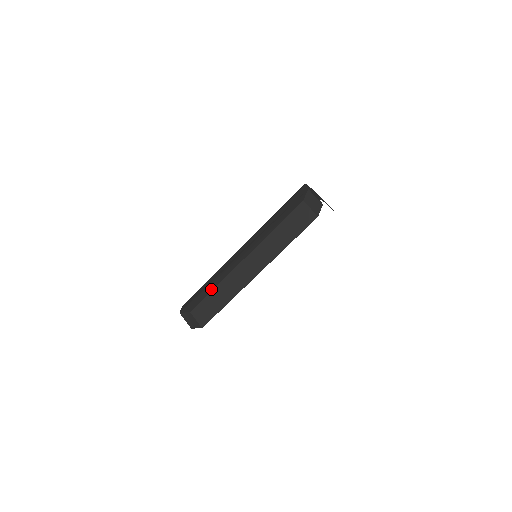
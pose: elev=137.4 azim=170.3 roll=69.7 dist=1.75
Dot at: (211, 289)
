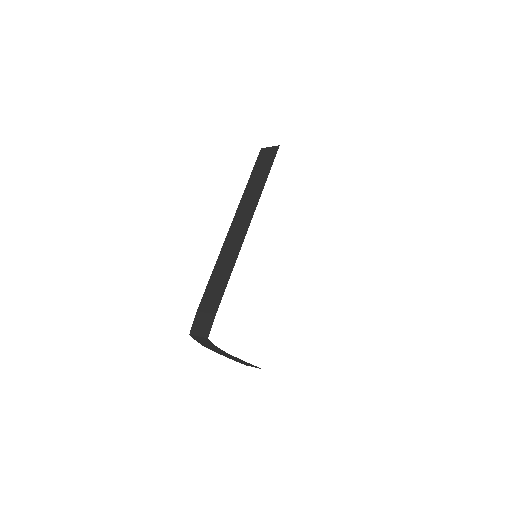
Dot at: (211, 274)
